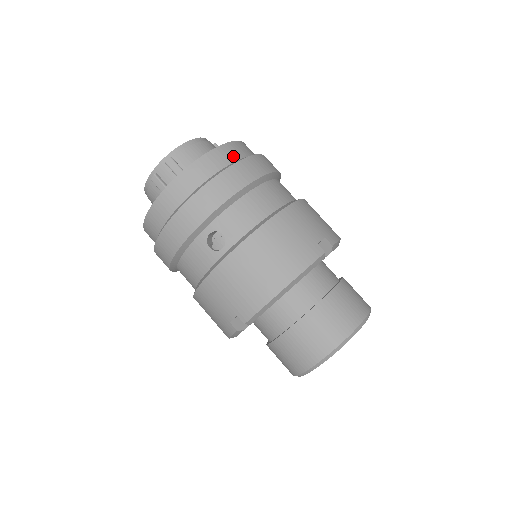
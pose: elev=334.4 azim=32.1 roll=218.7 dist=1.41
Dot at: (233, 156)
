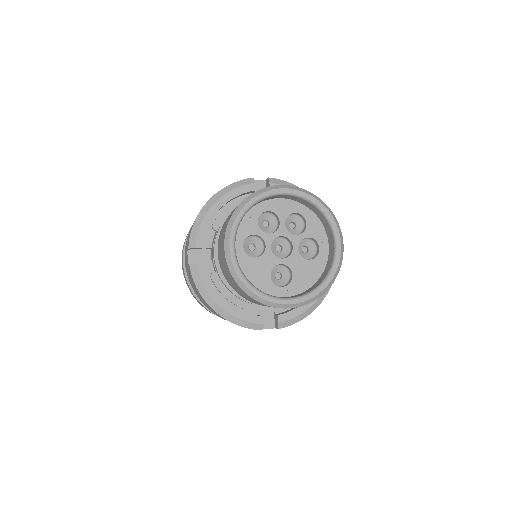
Dot at: occluded
